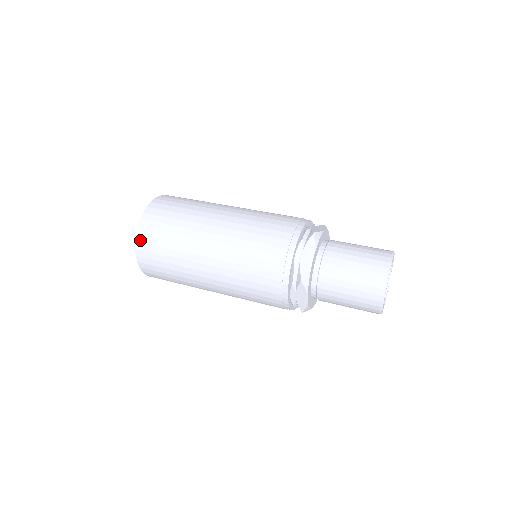
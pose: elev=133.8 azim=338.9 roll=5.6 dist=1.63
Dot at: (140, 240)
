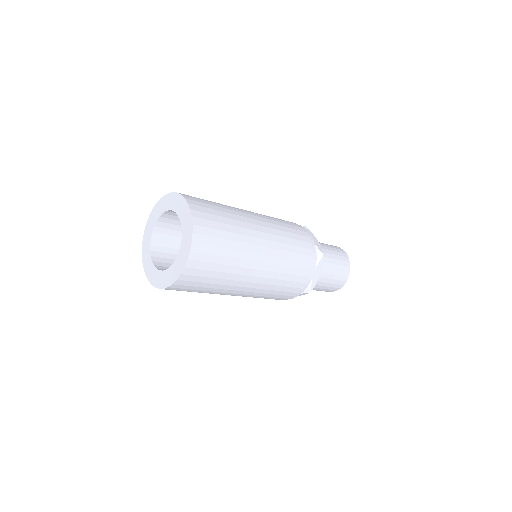
Dot at: (198, 223)
